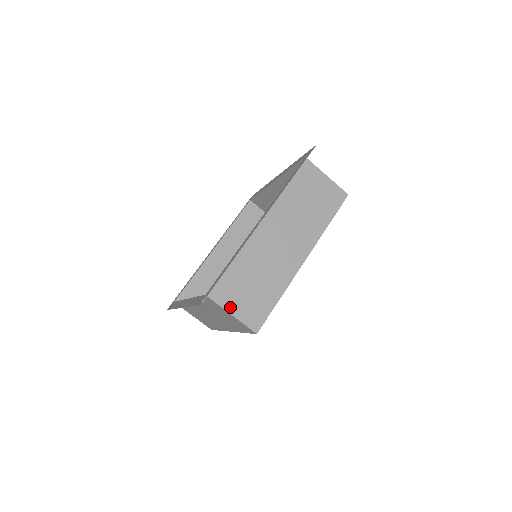
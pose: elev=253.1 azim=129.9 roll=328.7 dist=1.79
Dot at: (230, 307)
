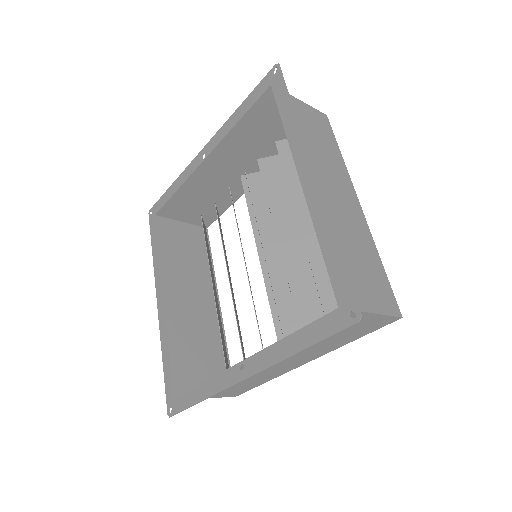
Dot at: occluded
